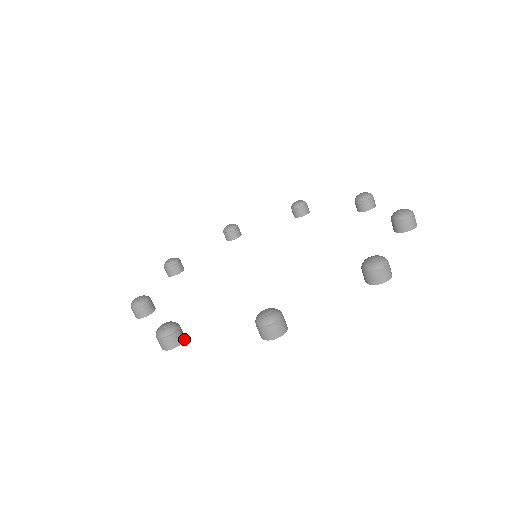
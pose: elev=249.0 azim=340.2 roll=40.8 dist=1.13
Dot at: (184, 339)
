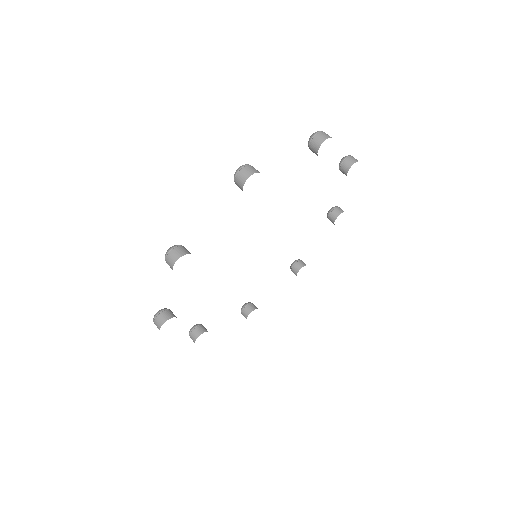
Dot at: occluded
